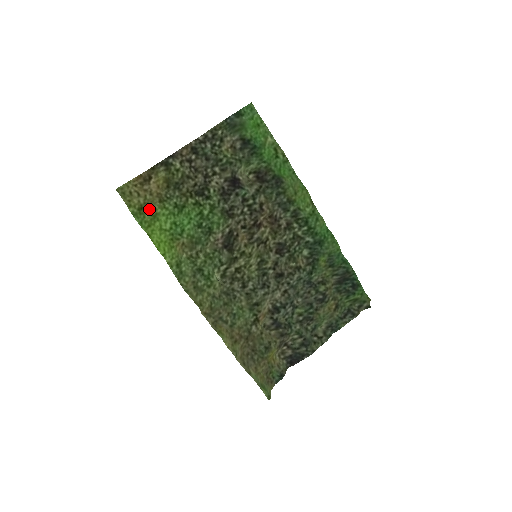
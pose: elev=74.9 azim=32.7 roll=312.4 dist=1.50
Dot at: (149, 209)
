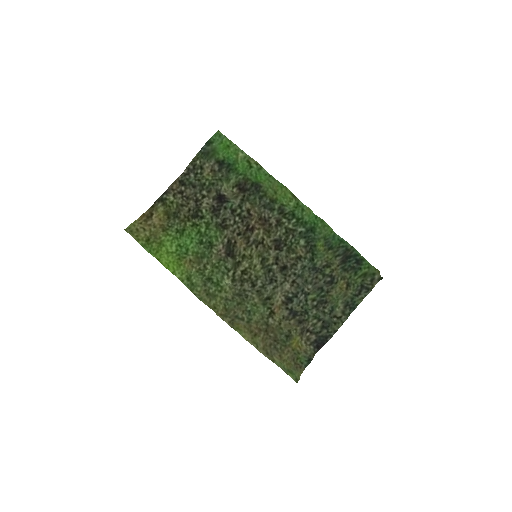
Dot at: (155, 239)
